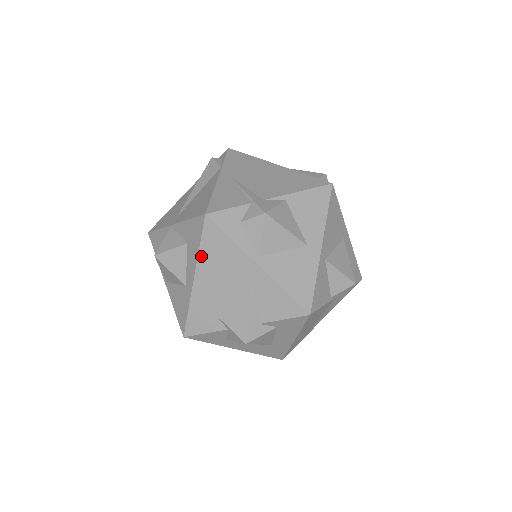
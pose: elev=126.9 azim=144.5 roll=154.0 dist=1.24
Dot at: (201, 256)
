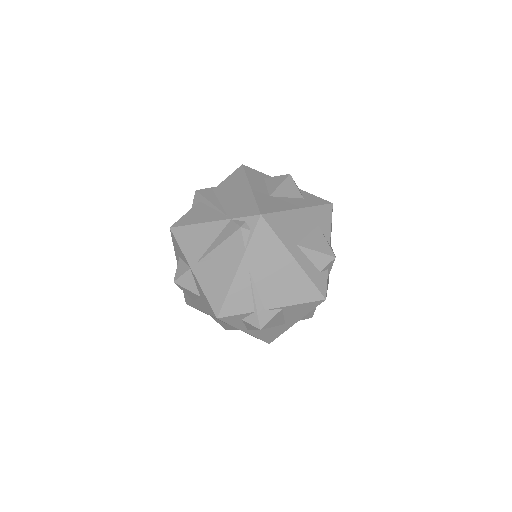
Dot at: occluded
